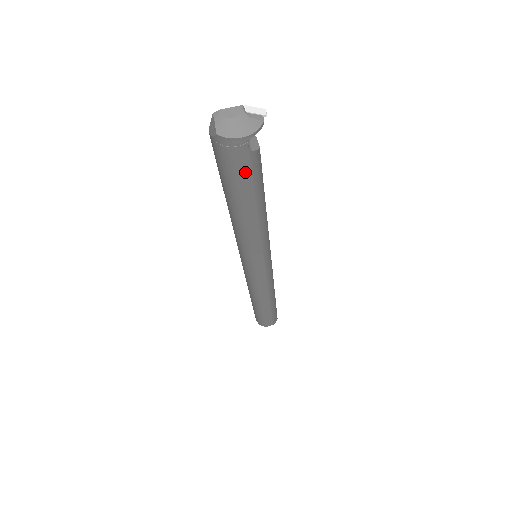
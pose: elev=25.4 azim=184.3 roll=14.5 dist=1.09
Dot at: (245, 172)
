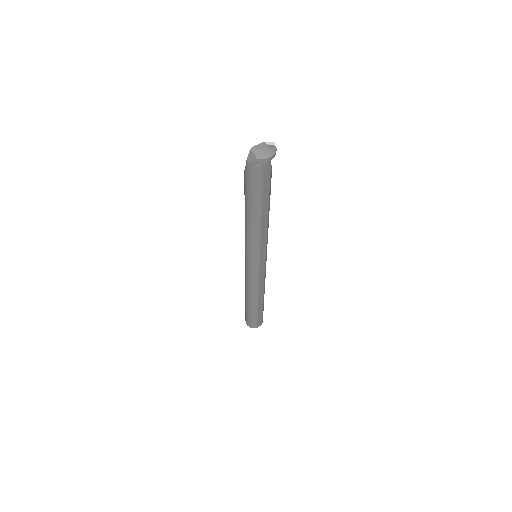
Dot at: (267, 181)
